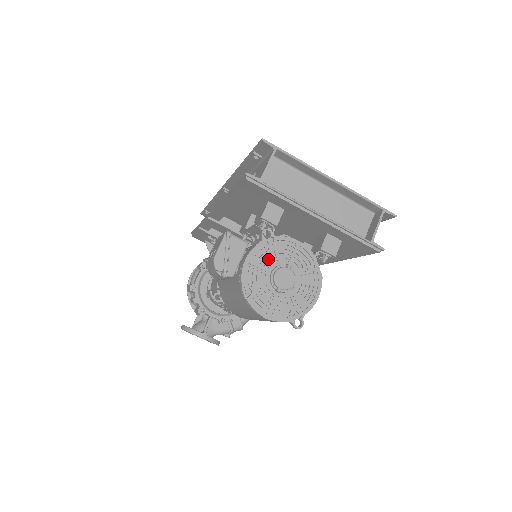
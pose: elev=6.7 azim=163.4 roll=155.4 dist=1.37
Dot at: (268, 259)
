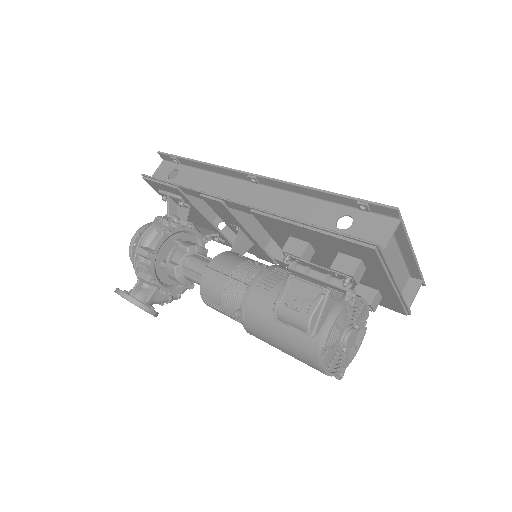
Dot at: (345, 319)
